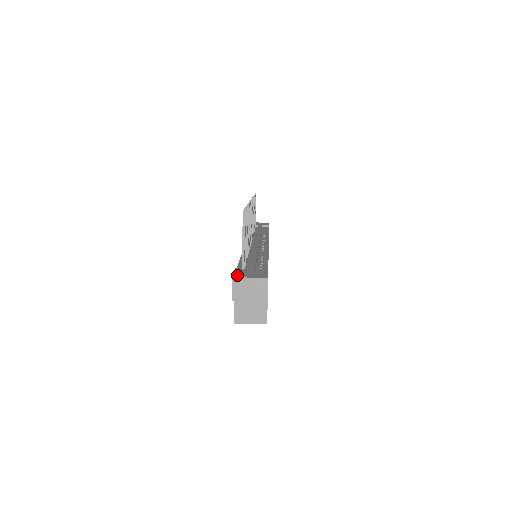
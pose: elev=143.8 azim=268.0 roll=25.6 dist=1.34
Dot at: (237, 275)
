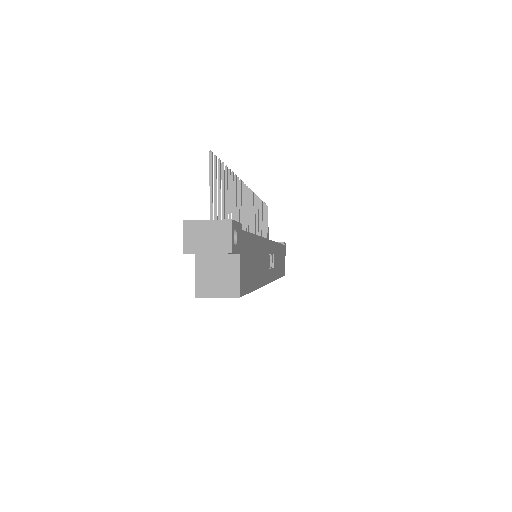
Dot at: (192, 221)
